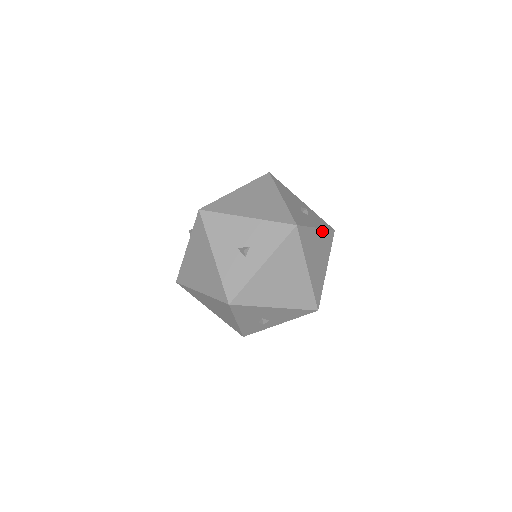
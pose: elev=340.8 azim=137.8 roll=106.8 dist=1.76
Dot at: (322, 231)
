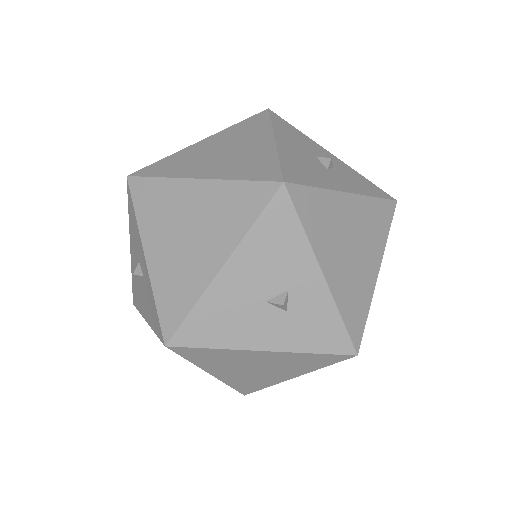
Dot at: (222, 133)
